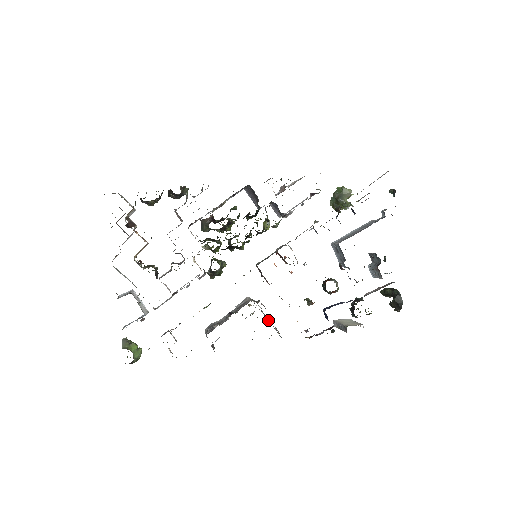
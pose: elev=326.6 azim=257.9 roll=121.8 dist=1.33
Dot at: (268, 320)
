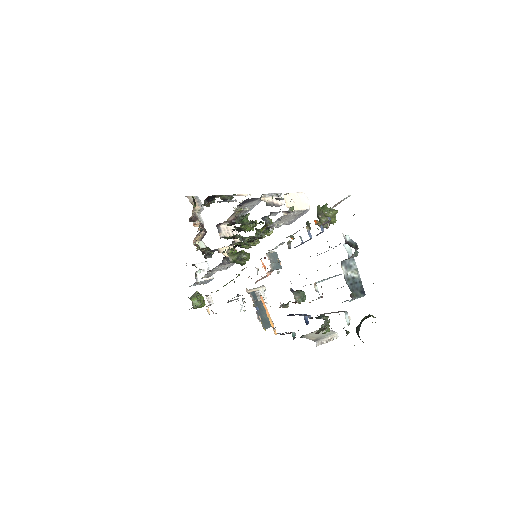
Dot at: occluded
